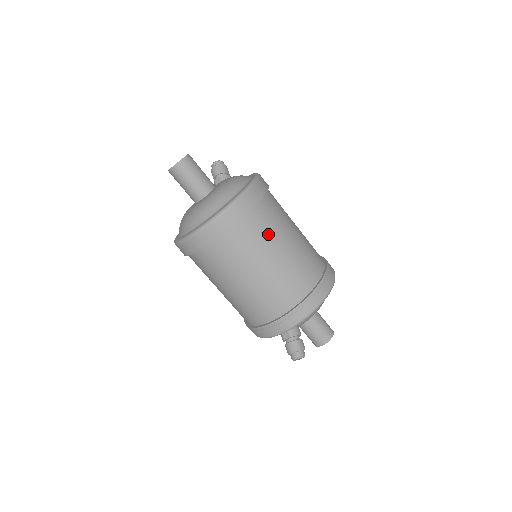
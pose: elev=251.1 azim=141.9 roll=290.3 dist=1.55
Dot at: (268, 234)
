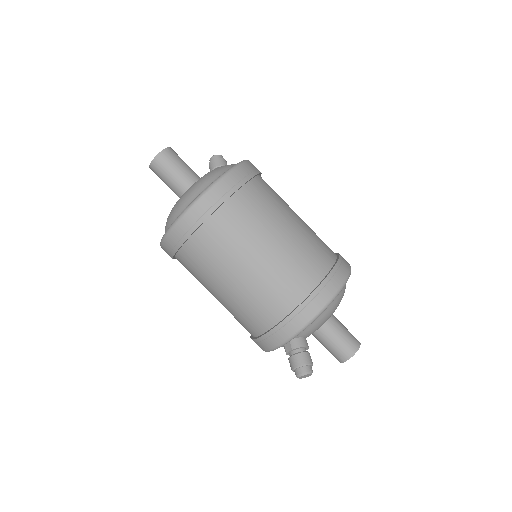
Dot at: (252, 226)
